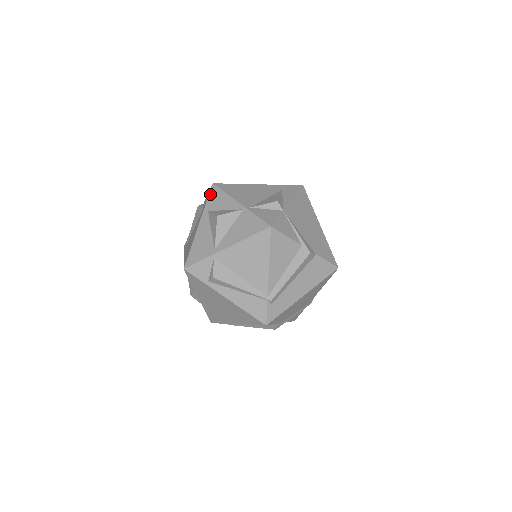
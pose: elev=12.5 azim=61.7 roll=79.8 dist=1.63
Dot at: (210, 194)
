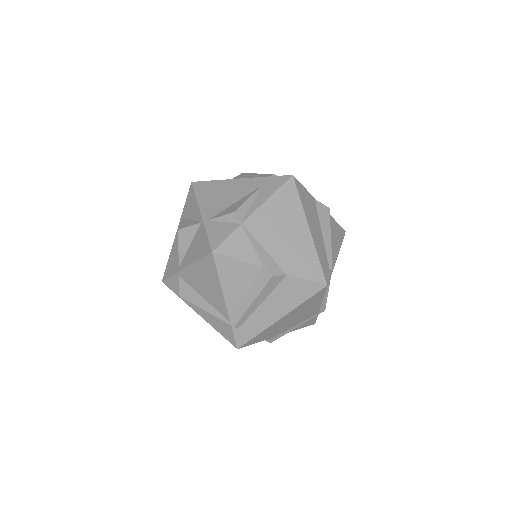
Dot at: (187, 196)
